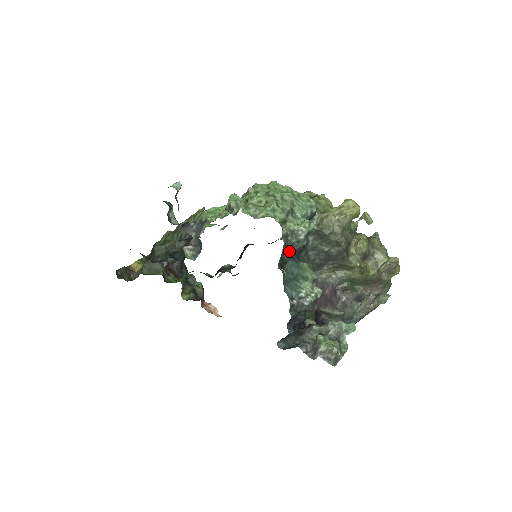
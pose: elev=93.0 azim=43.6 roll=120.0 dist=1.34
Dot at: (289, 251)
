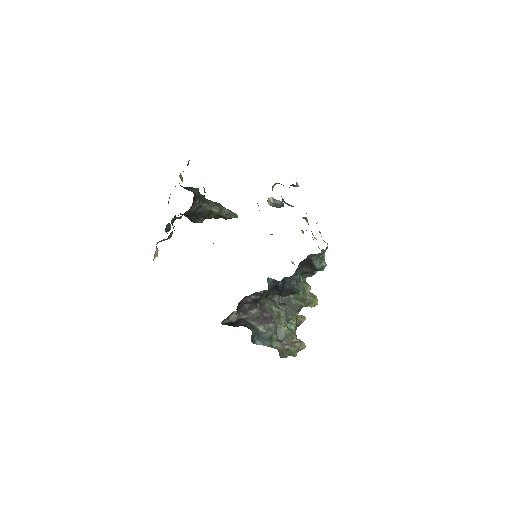
Dot at: (315, 259)
